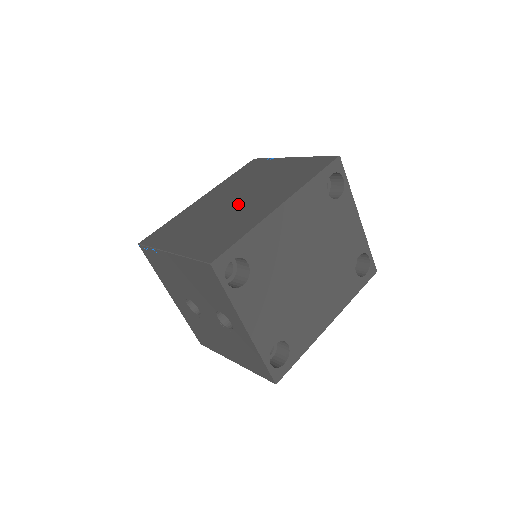
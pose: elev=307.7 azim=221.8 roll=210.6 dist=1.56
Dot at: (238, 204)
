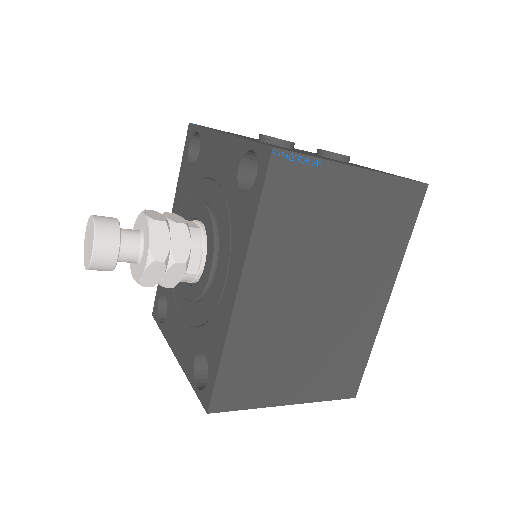
Dot at: (330, 305)
